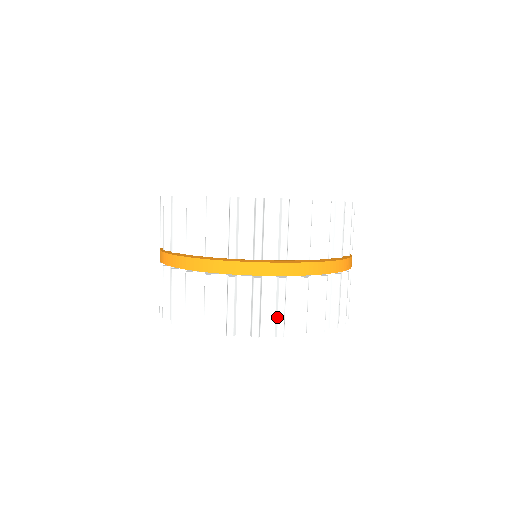
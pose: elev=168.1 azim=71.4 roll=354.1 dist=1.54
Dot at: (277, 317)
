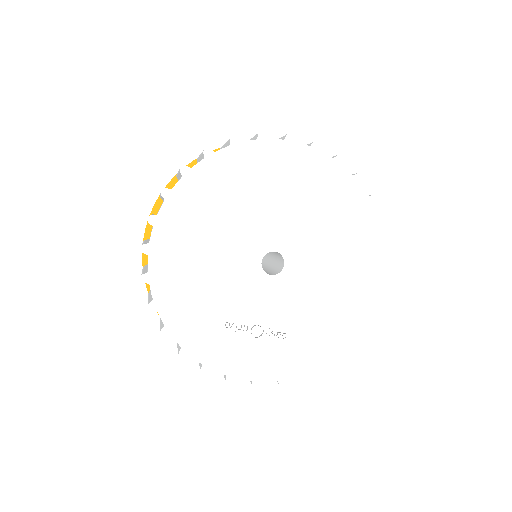
Dot at: occluded
